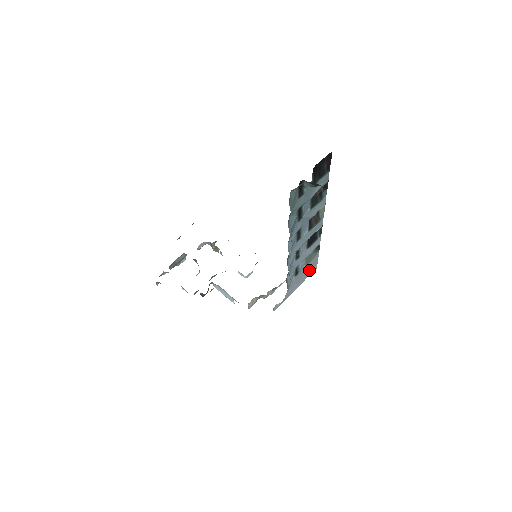
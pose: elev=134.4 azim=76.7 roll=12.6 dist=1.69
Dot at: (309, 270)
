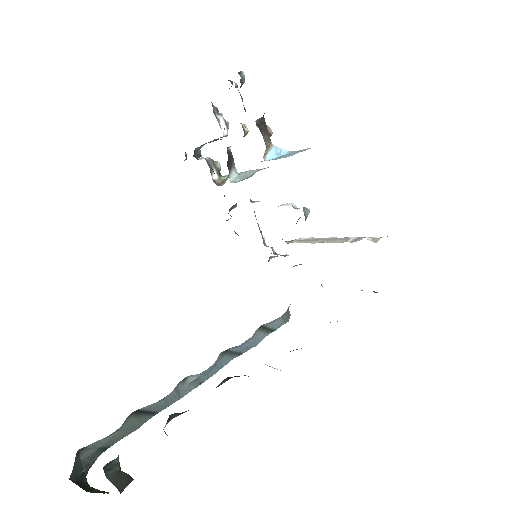
Dot at: occluded
